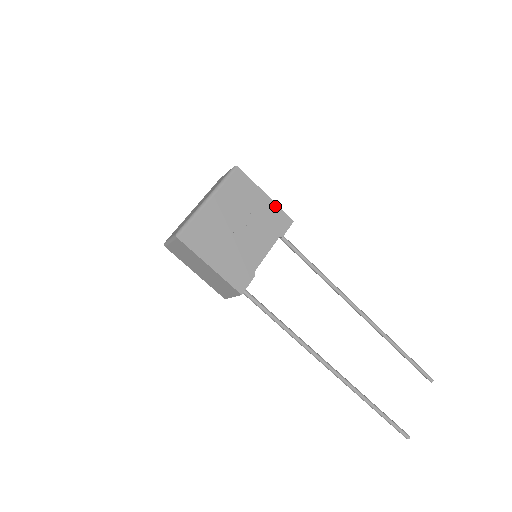
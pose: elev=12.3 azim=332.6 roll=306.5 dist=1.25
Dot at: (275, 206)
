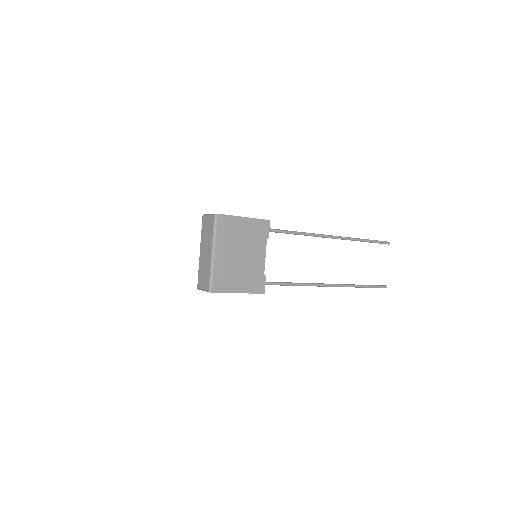
Dot at: (254, 220)
